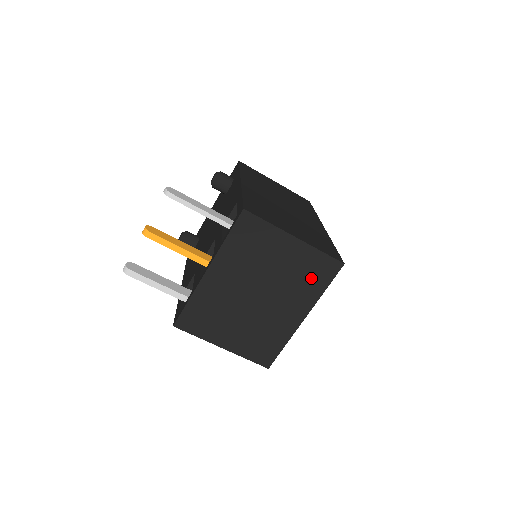
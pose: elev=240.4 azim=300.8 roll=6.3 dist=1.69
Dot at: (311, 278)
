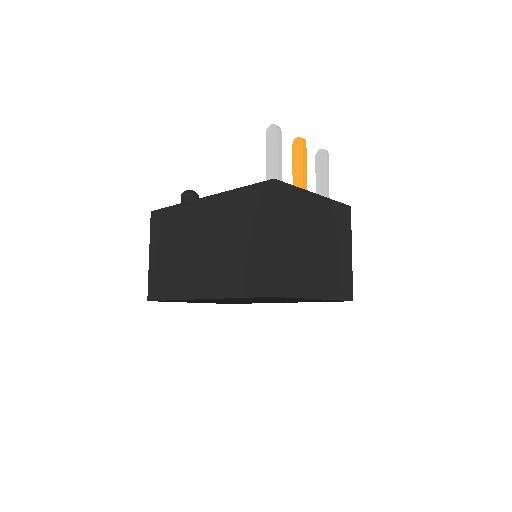
Dot at: (339, 282)
